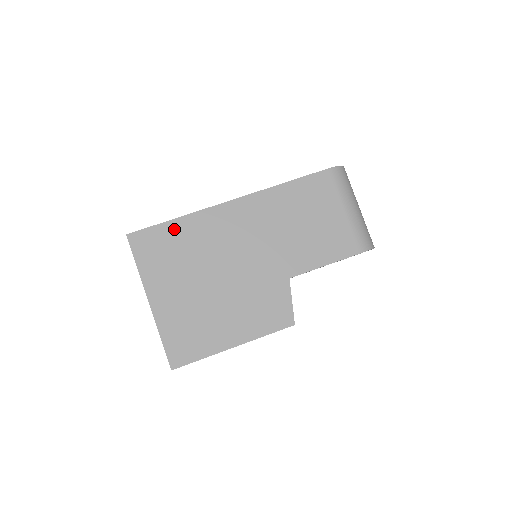
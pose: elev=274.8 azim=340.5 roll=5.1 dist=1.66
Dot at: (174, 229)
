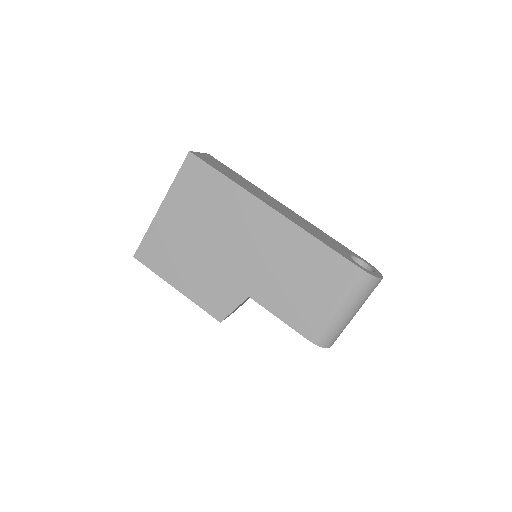
Dot at: (219, 182)
